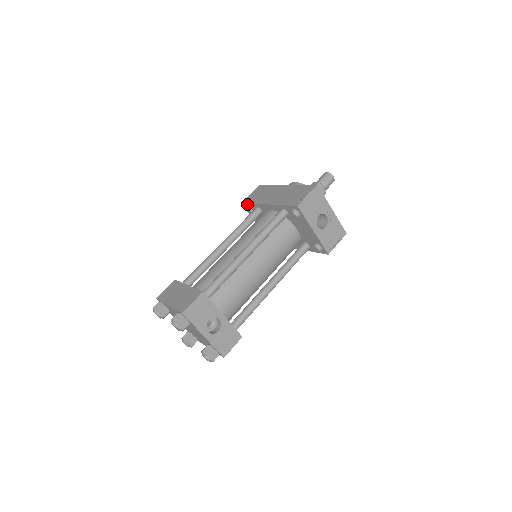
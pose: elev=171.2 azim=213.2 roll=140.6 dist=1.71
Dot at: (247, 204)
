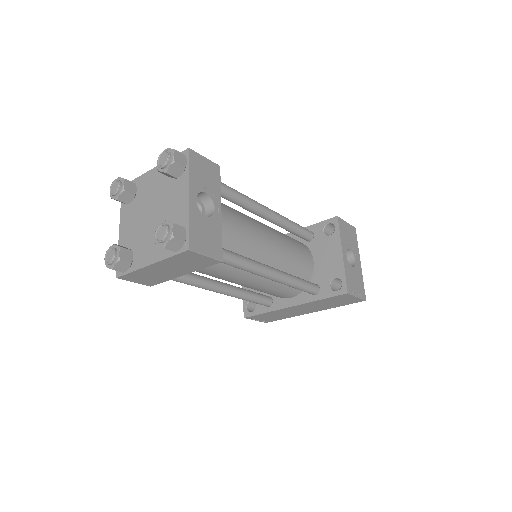
Dot at: occluded
